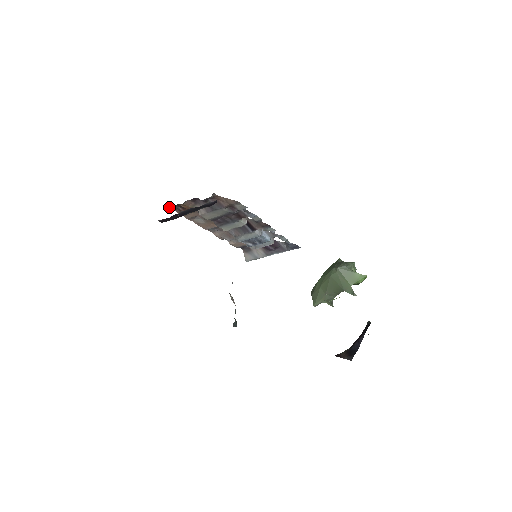
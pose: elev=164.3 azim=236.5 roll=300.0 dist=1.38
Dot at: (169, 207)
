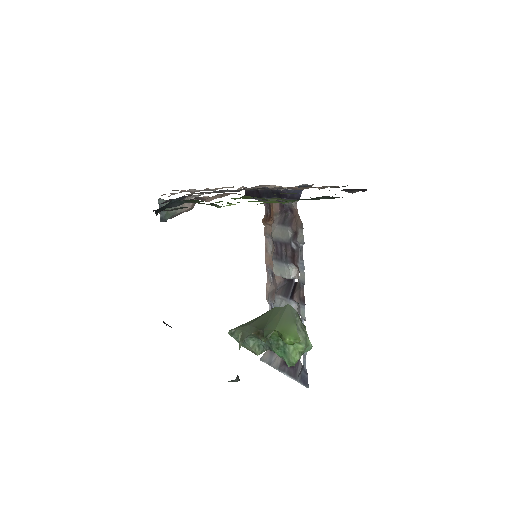
Dot at: (264, 203)
